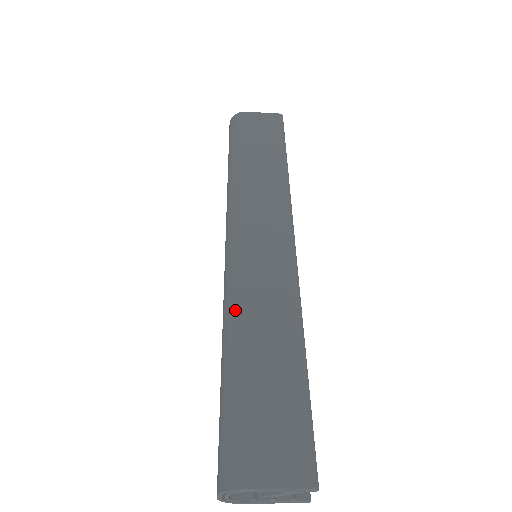
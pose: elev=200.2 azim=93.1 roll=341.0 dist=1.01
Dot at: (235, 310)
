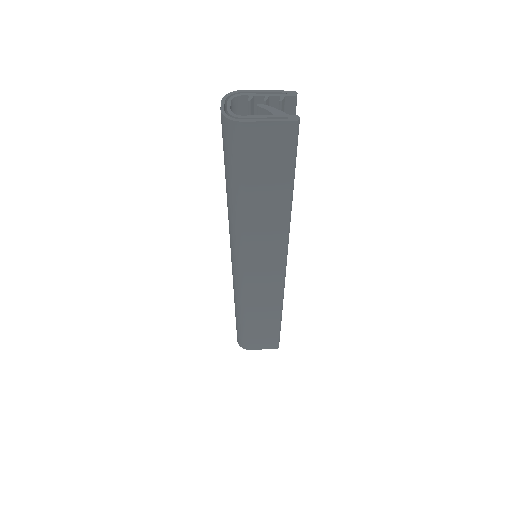
Dot at: (241, 304)
